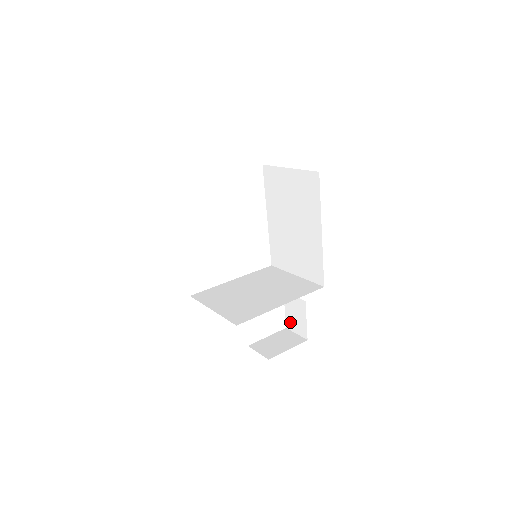
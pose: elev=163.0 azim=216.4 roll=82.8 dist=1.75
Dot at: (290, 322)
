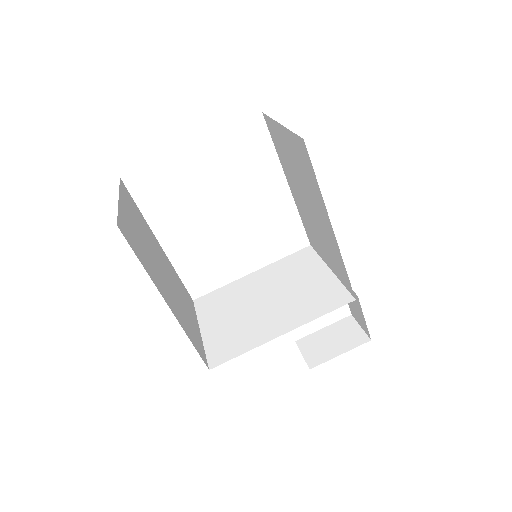
Dot at: (352, 311)
